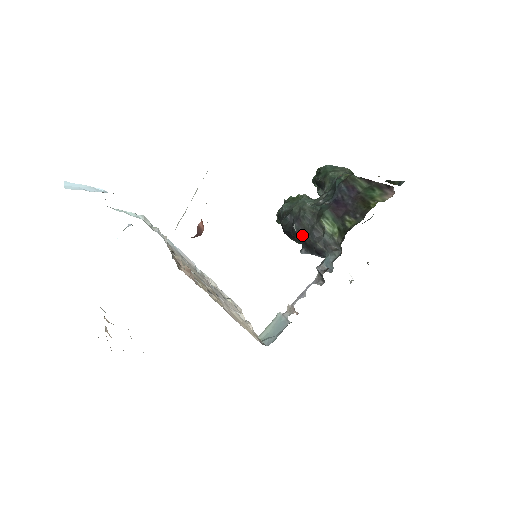
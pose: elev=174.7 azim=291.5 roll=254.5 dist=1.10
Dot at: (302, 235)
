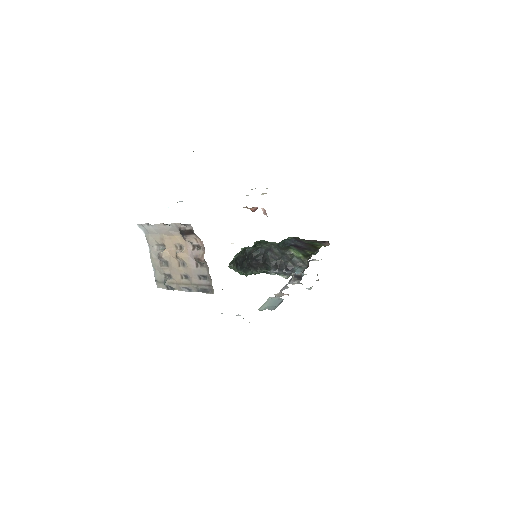
Dot at: (274, 258)
